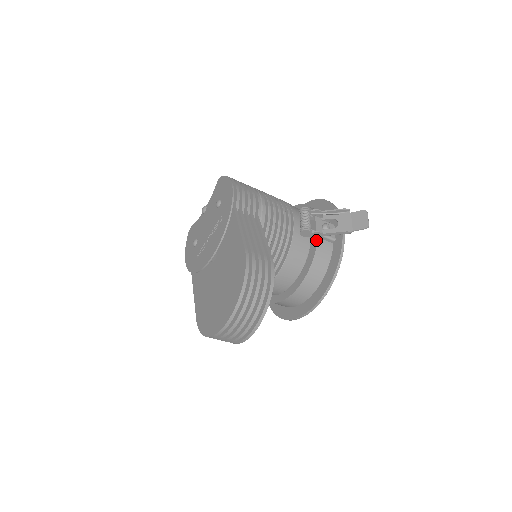
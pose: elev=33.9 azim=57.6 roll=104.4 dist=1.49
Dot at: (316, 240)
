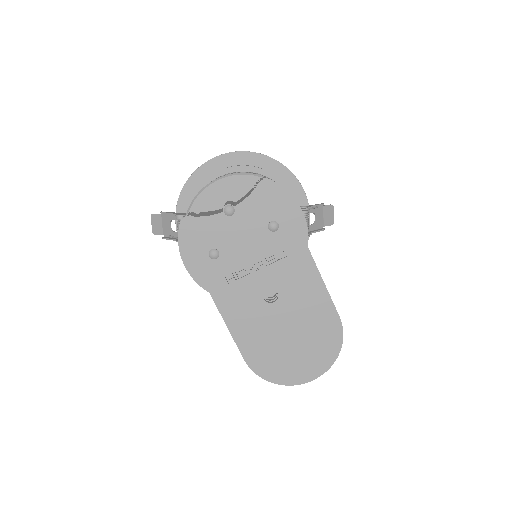
Dot at: occluded
